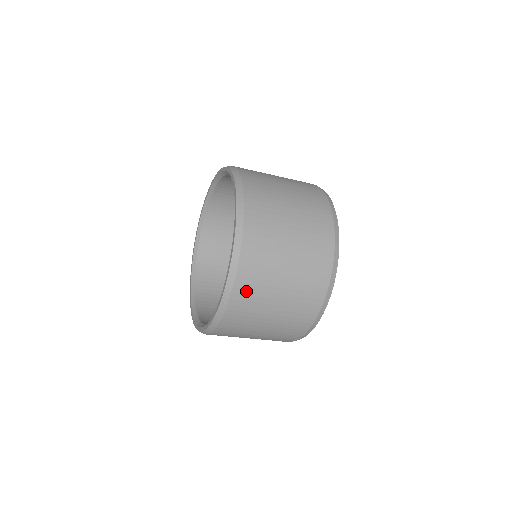
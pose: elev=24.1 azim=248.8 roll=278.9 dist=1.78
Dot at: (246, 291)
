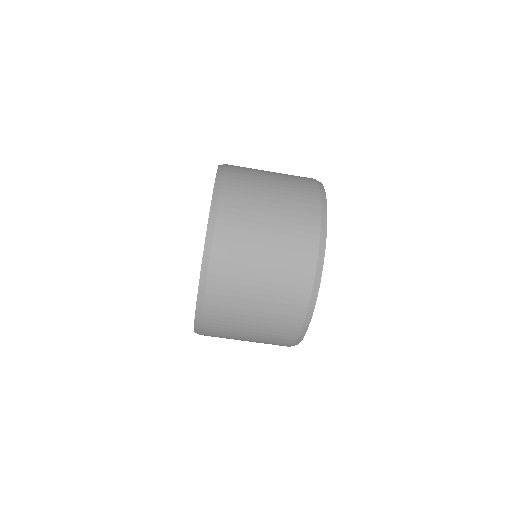
Dot at: (228, 243)
